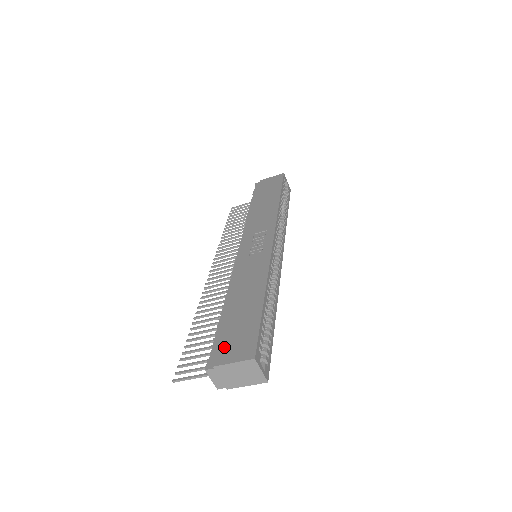
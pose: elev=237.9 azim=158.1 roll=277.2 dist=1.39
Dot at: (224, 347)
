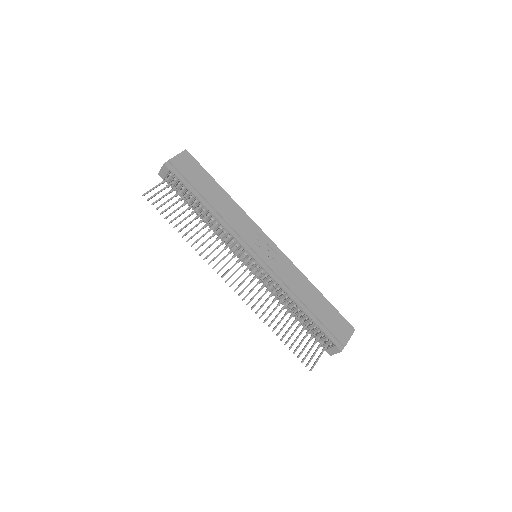
Dot at: (338, 334)
